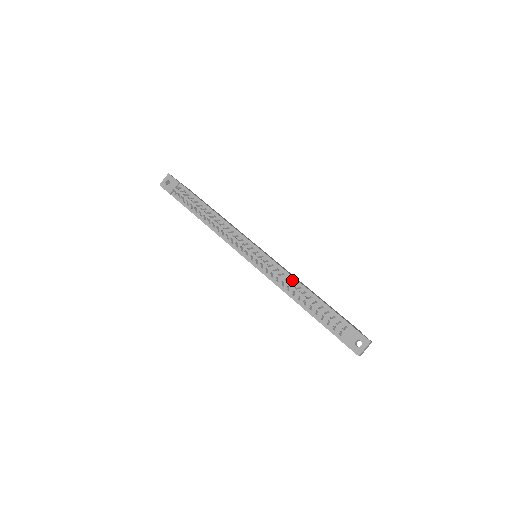
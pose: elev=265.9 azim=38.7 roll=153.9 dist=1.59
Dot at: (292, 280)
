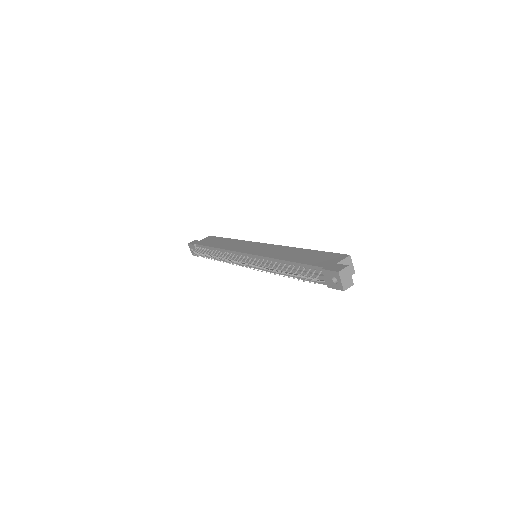
Dot at: (273, 261)
